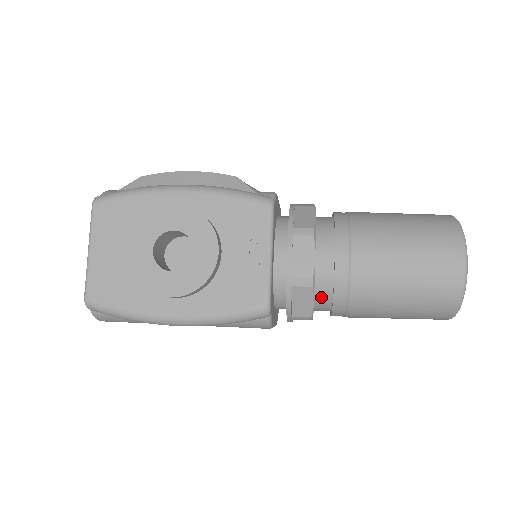
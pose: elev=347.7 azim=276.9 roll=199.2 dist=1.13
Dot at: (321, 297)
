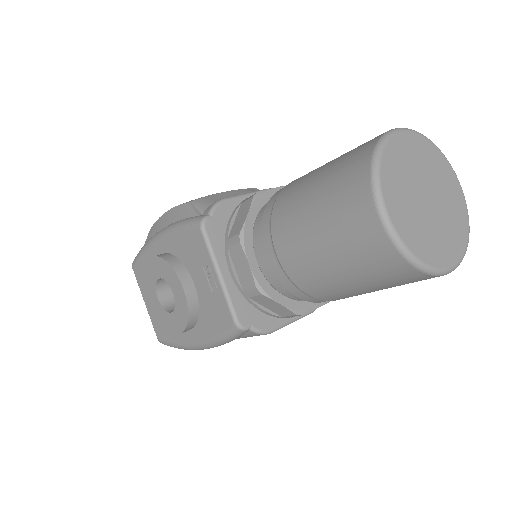
Dot at: (290, 294)
